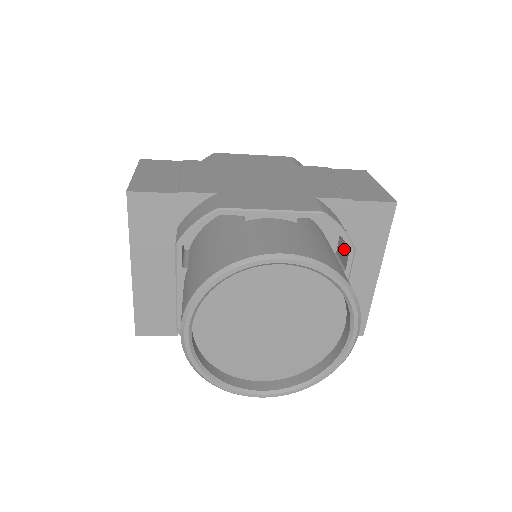
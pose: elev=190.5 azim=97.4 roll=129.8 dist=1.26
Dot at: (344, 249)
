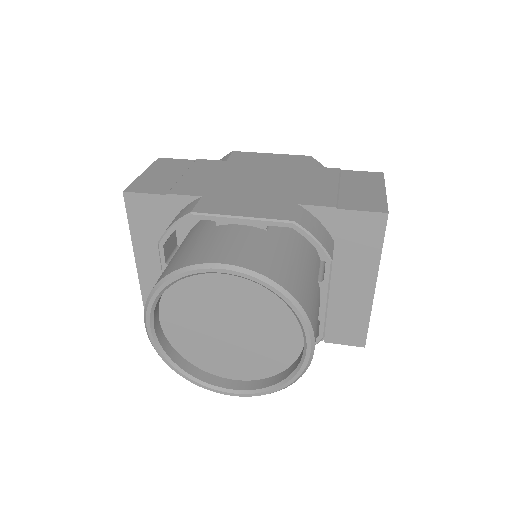
Dot at: occluded
